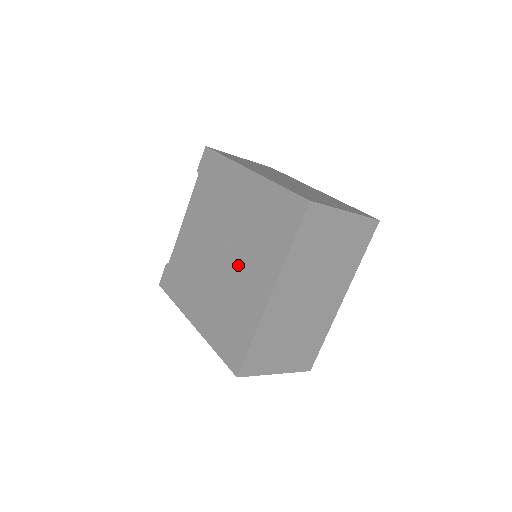
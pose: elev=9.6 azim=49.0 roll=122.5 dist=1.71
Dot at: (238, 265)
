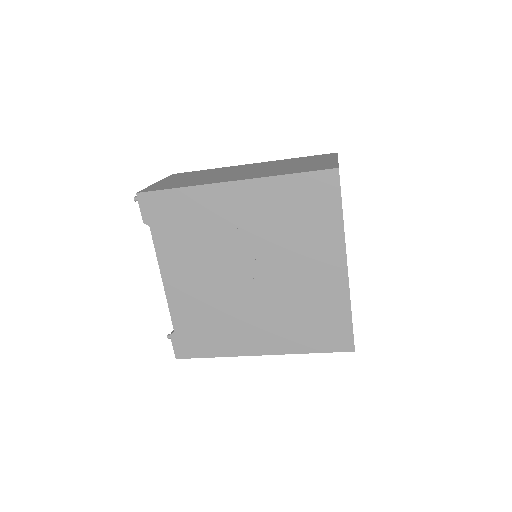
Dot at: (286, 270)
